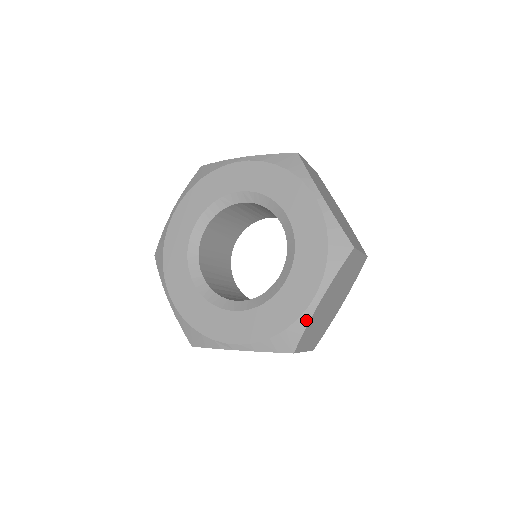
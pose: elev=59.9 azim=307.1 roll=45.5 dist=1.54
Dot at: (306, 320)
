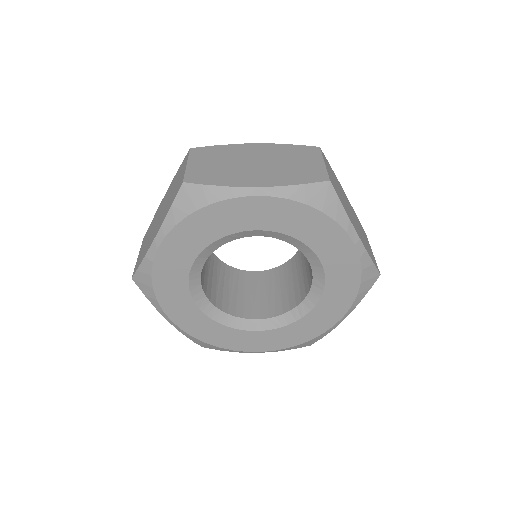
Dot at: (329, 332)
